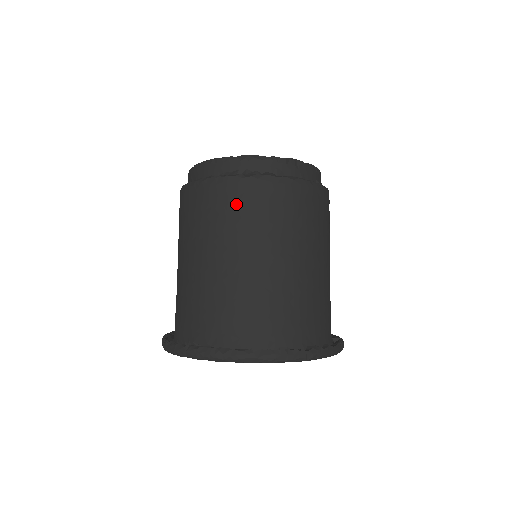
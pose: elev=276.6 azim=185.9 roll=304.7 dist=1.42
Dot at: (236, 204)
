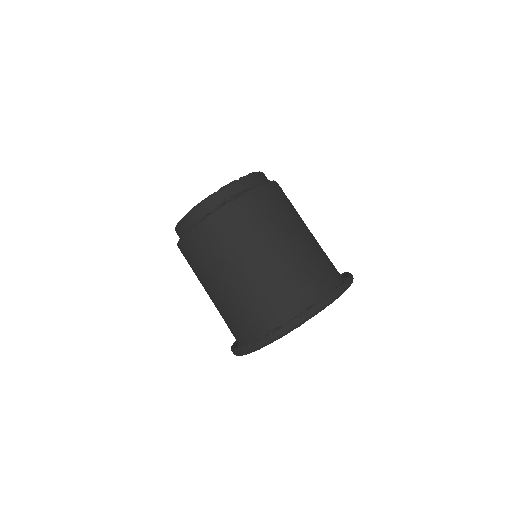
Dot at: (241, 220)
